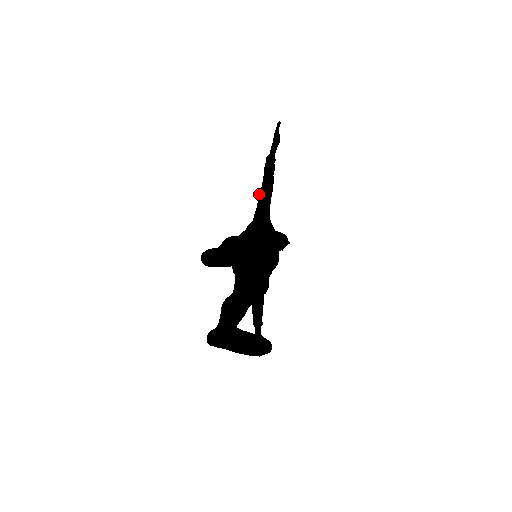
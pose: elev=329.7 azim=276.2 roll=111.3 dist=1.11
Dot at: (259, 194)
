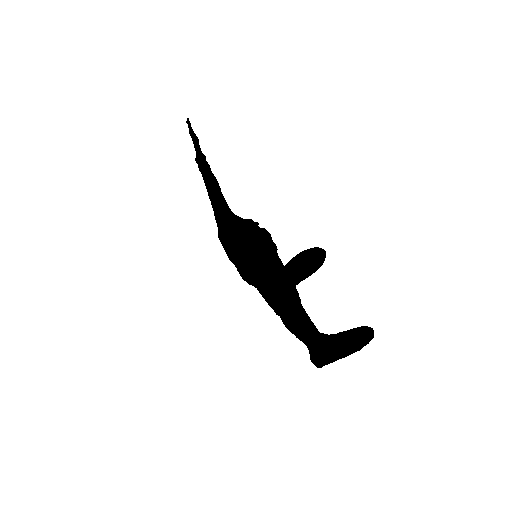
Dot at: (209, 198)
